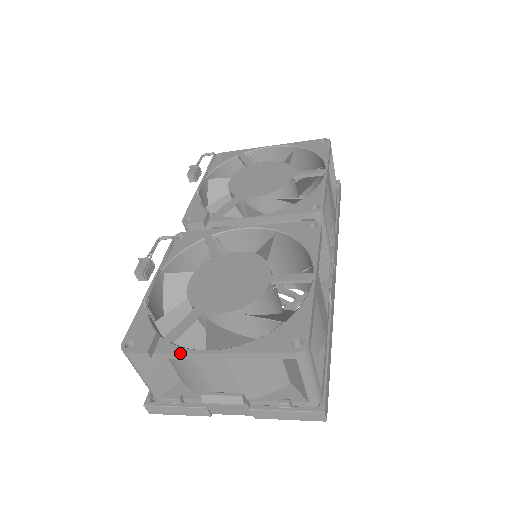
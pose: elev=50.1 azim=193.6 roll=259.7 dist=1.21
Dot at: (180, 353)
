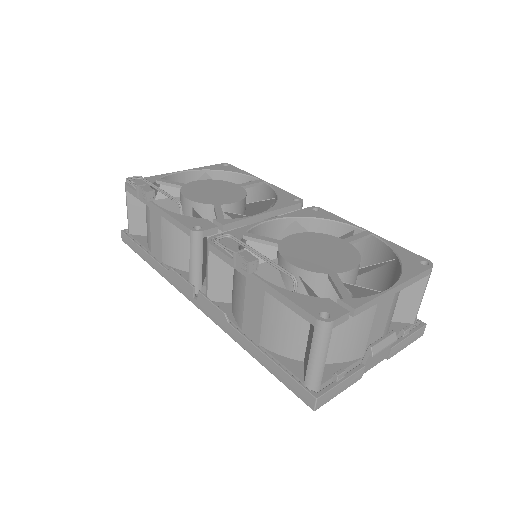
Dot at: (372, 300)
